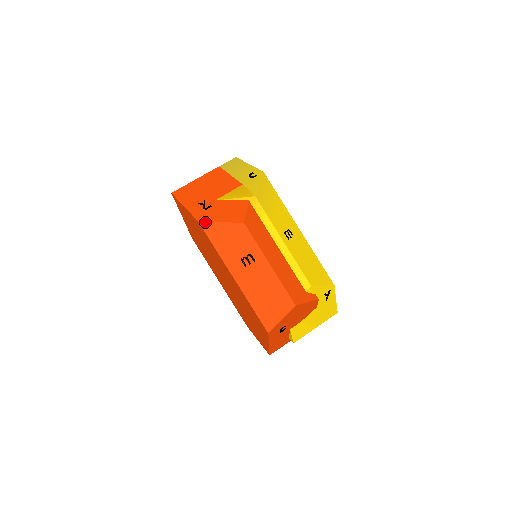
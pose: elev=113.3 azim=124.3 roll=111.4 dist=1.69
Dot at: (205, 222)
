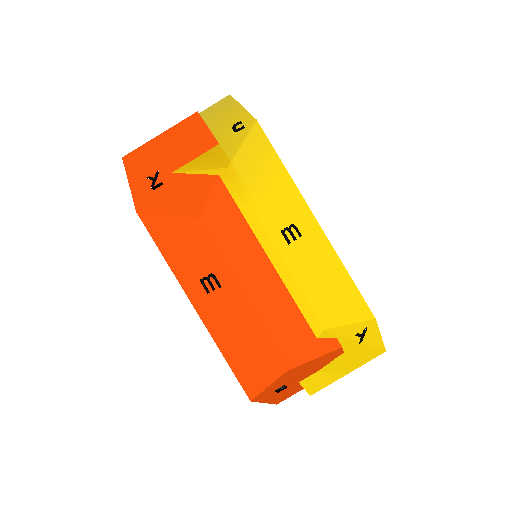
Dot at: (145, 213)
